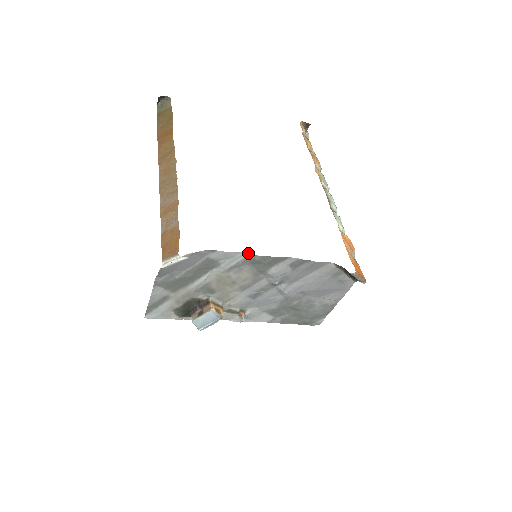
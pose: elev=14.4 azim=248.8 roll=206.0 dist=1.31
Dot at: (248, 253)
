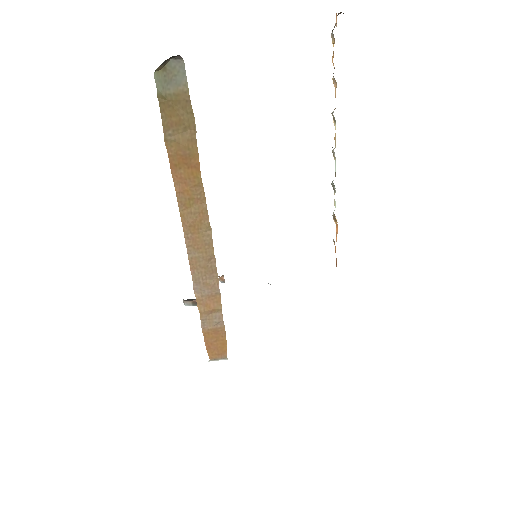
Dot at: occluded
